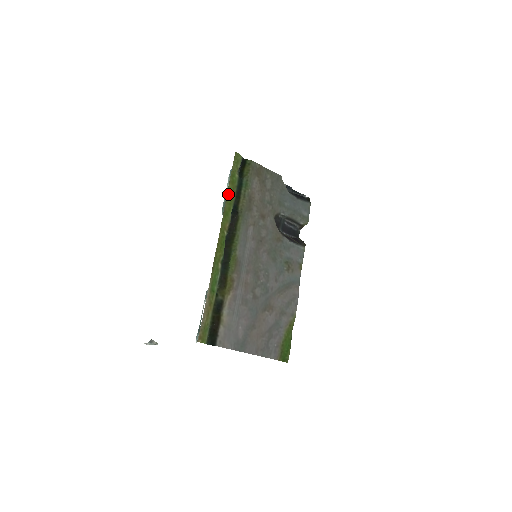
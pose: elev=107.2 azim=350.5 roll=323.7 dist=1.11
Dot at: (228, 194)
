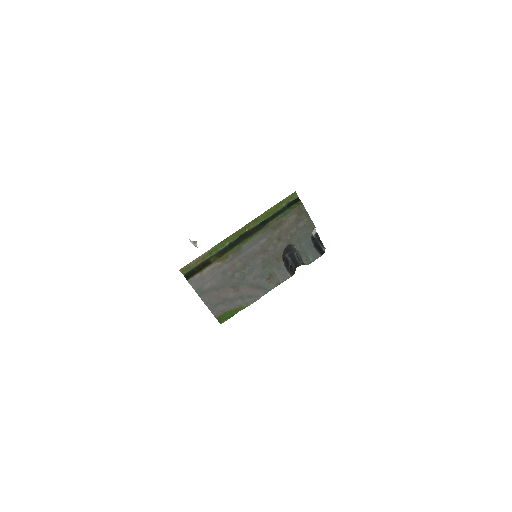
Dot at: (268, 211)
